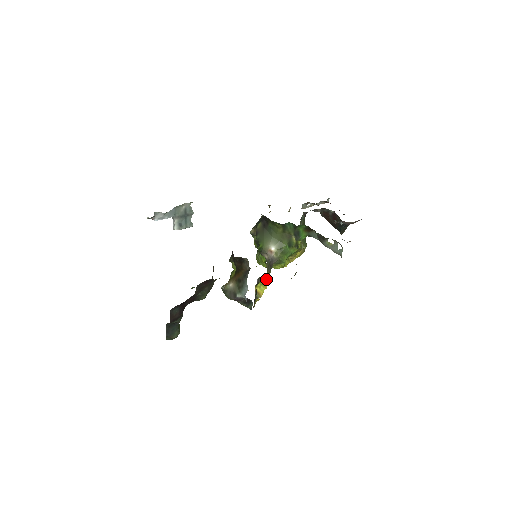
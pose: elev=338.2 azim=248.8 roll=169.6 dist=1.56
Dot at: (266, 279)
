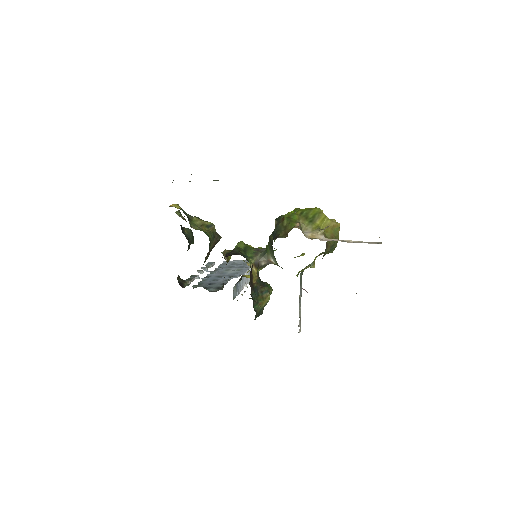
Dot at: occluded
